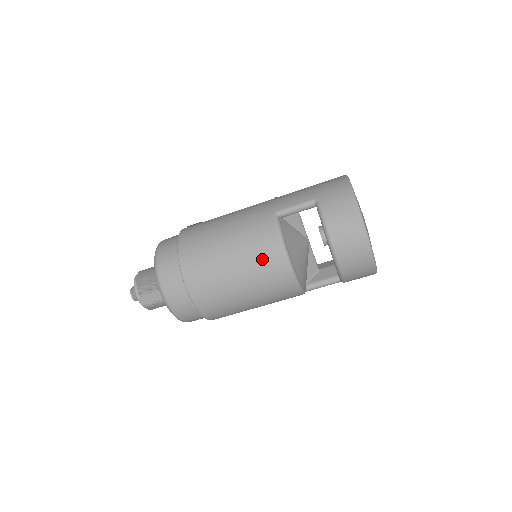
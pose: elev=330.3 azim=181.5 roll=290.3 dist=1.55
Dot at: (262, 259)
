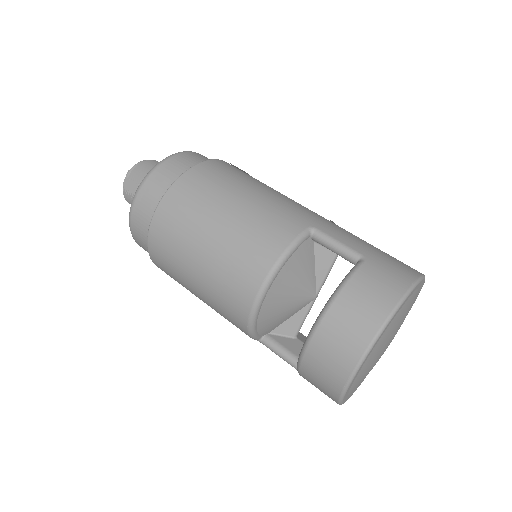
Dot at: (247, 251)
